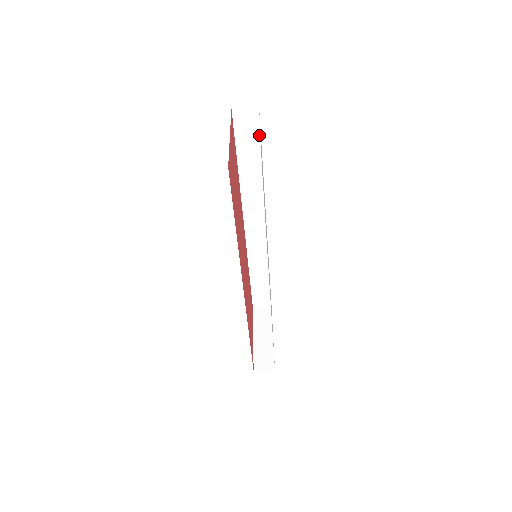
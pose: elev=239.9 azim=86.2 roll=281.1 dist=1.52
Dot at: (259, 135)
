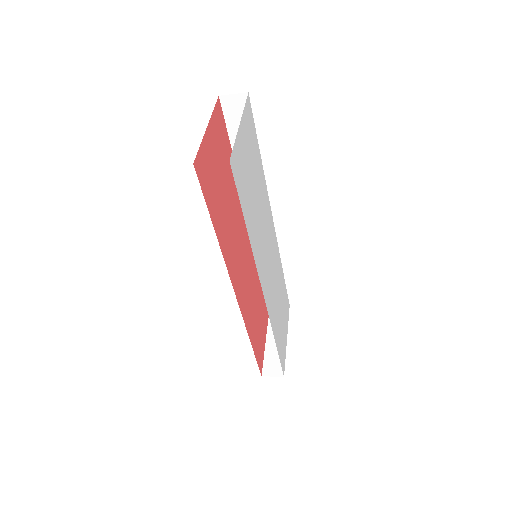
Dot at: (253, 124)
